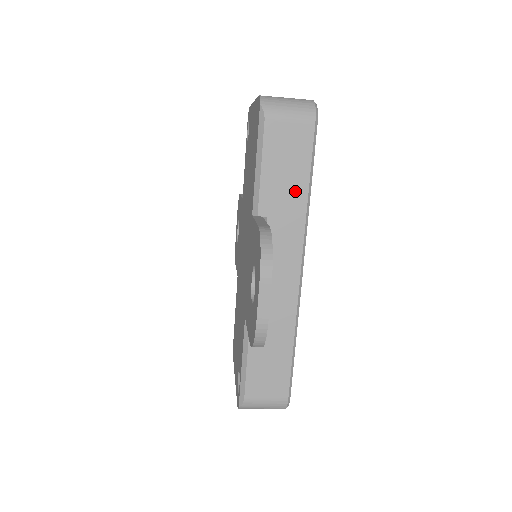
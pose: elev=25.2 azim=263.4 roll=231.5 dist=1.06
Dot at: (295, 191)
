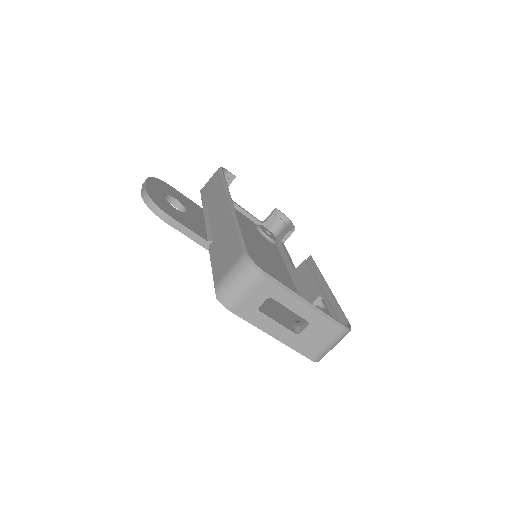
Dot at: (217, 189)
